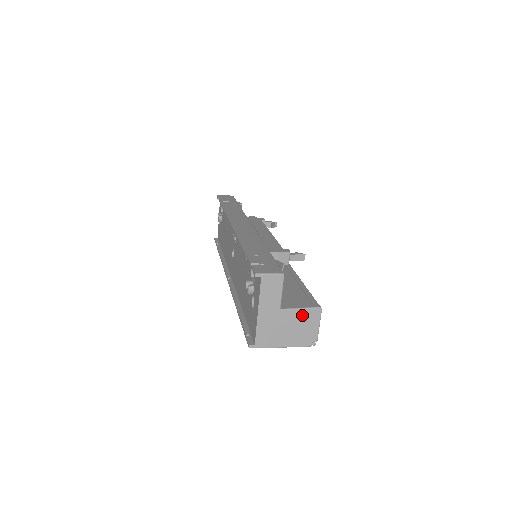
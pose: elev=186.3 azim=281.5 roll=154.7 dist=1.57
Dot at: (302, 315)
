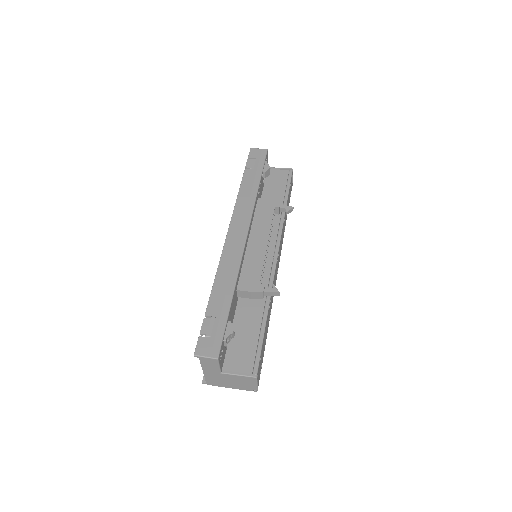
Dot at: (240, 378)
